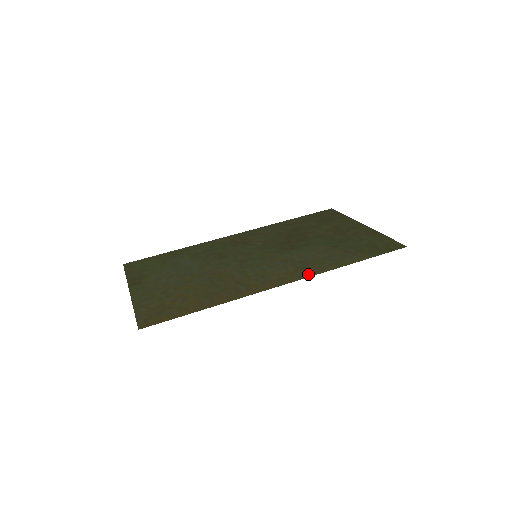
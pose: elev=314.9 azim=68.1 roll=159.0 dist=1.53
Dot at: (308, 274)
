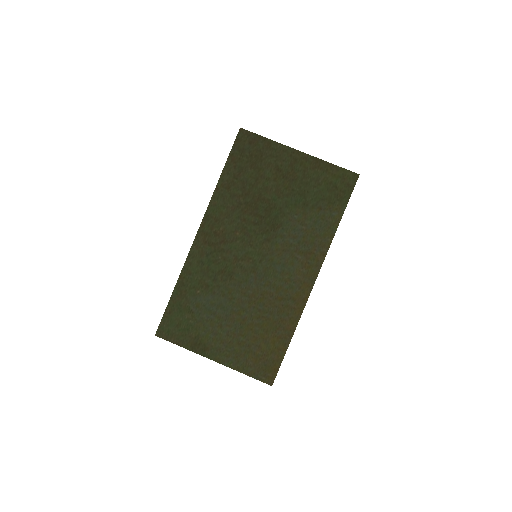
Dot at: (320, 258)
